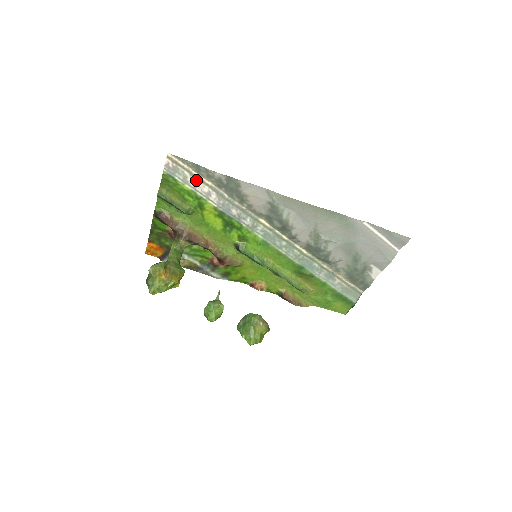
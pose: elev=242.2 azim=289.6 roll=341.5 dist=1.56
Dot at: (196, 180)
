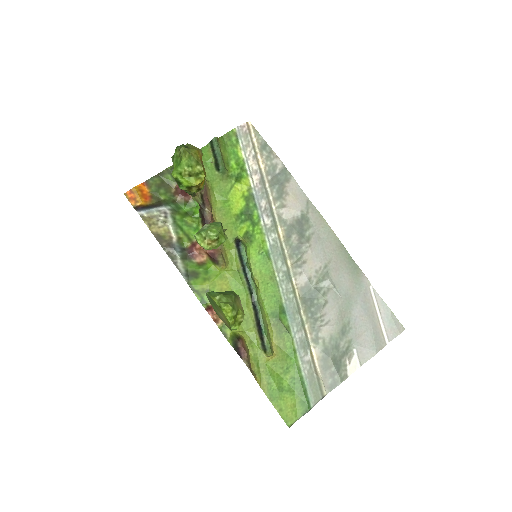
Dot at: (254, 155)
